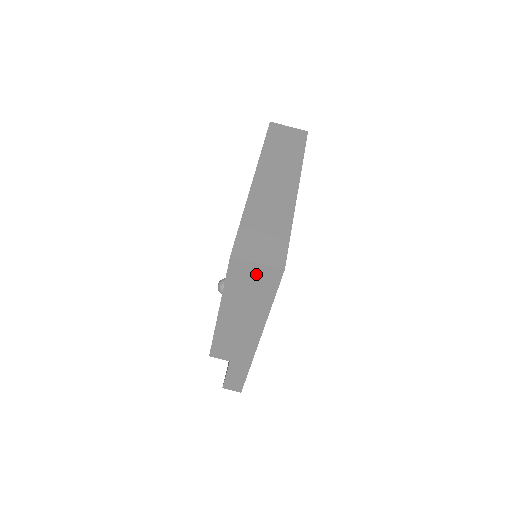
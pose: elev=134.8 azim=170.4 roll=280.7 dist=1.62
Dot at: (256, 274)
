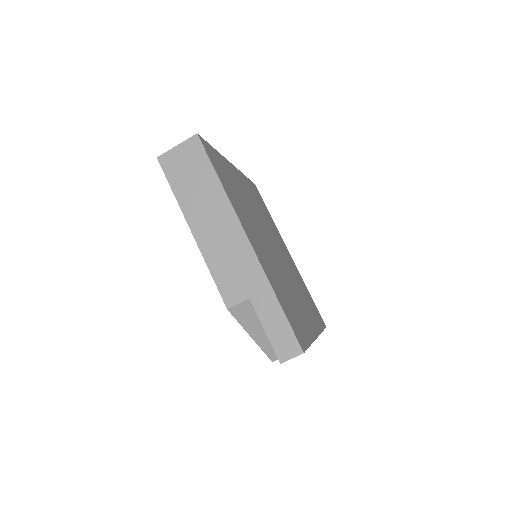
Dot at: (184, 157)
